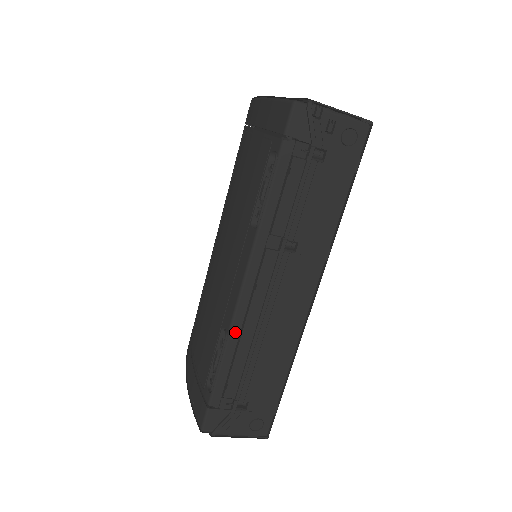
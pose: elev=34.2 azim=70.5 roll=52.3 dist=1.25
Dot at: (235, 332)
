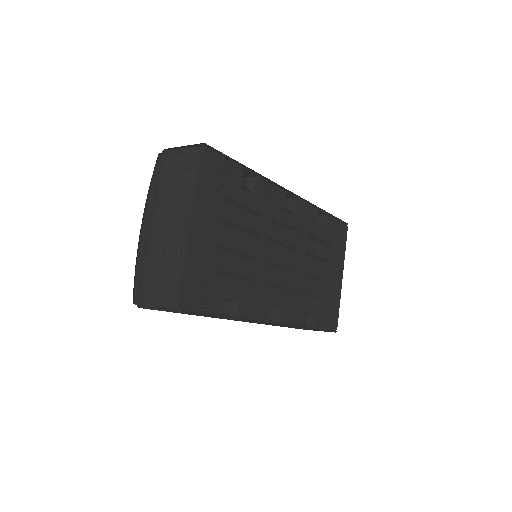
Dot at: occluded
